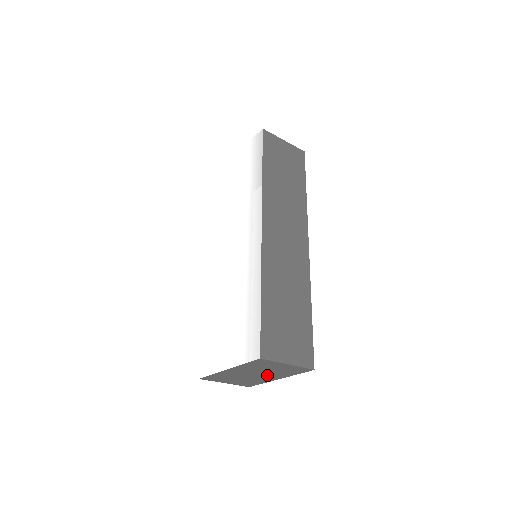
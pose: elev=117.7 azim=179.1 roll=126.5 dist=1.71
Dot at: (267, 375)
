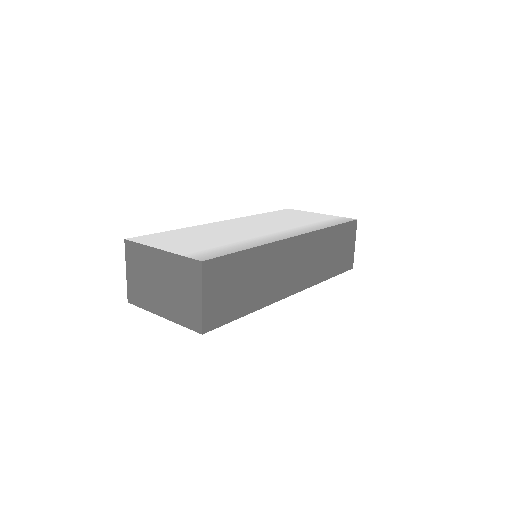
Dot at: (166, 298)
